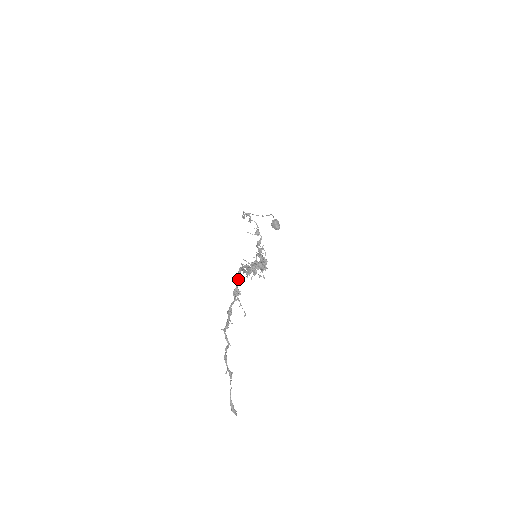
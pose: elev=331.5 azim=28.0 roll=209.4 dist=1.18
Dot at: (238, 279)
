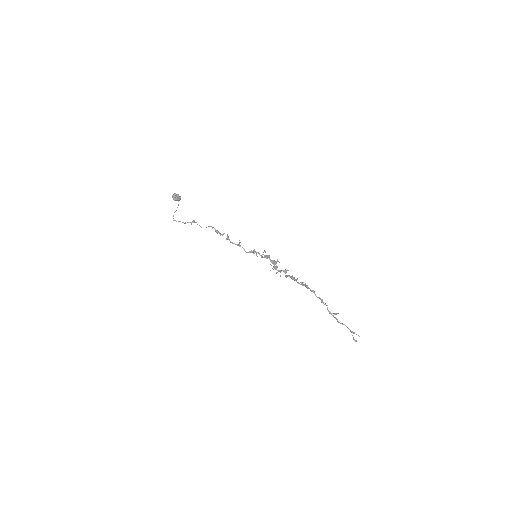
Dot at: occluded
